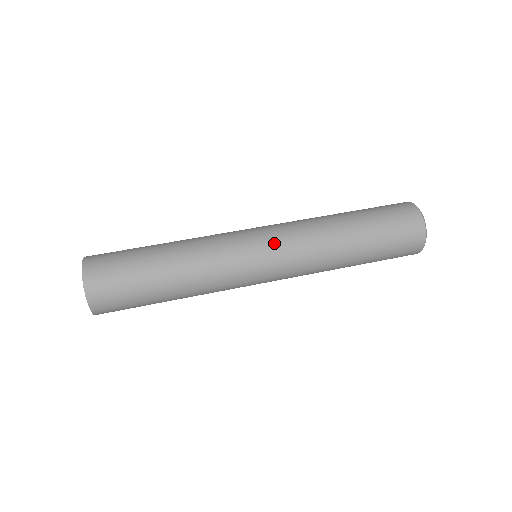
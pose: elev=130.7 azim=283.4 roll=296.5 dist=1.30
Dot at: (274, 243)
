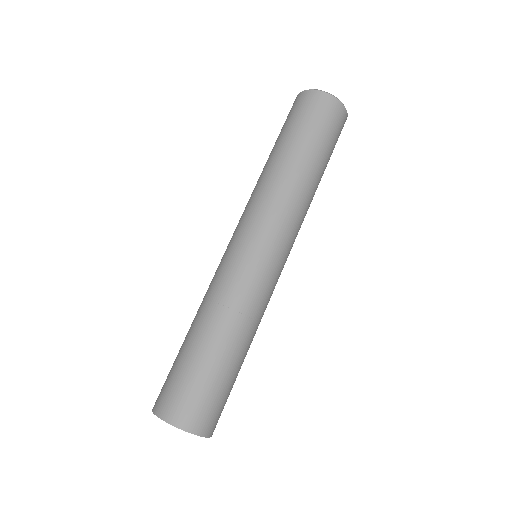
Dot at: (263, 234)
